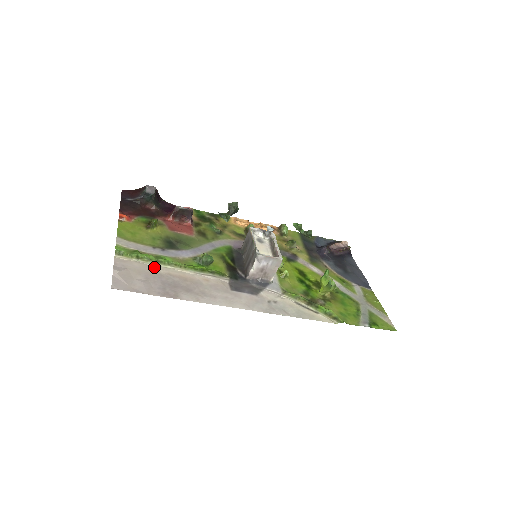
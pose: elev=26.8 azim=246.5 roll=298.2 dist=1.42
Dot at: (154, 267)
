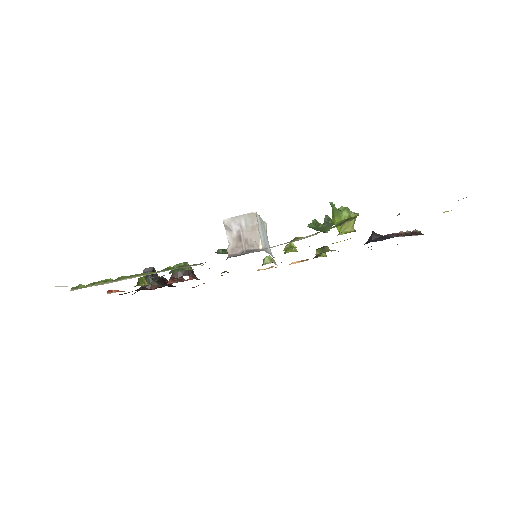
Dot at: (108, 283)
